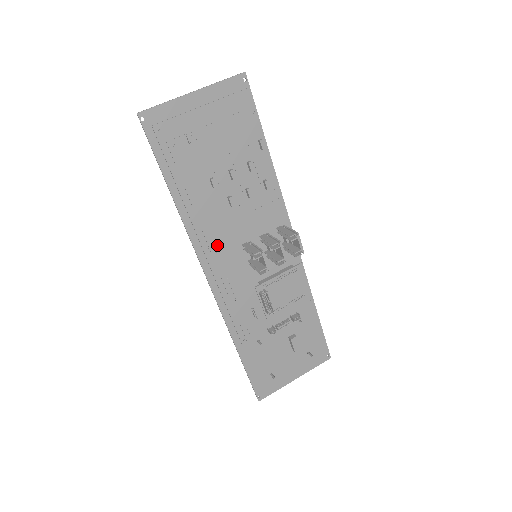
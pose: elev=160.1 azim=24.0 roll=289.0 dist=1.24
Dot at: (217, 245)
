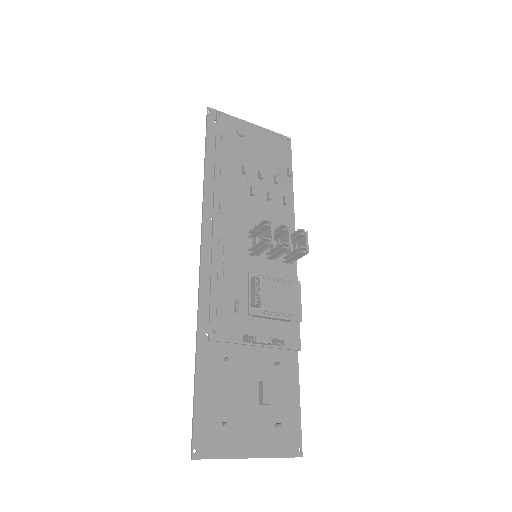
Dot at: (227, 216)
